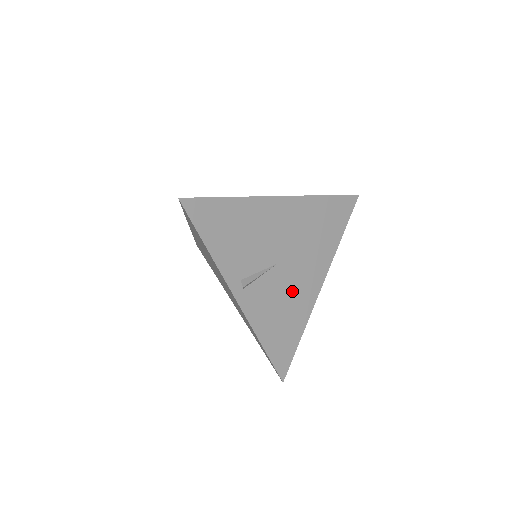
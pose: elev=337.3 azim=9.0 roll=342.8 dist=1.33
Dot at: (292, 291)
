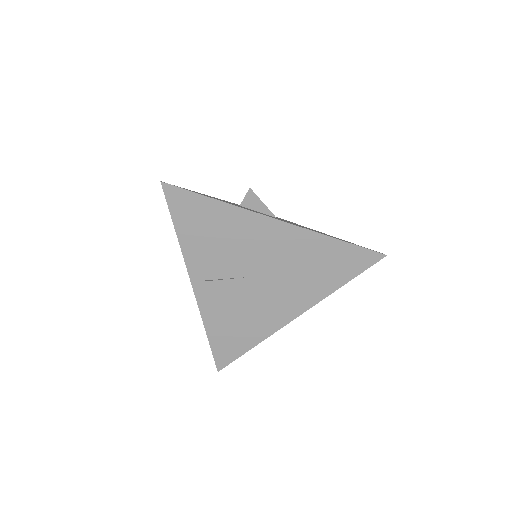
Dot at: (257, 307)
